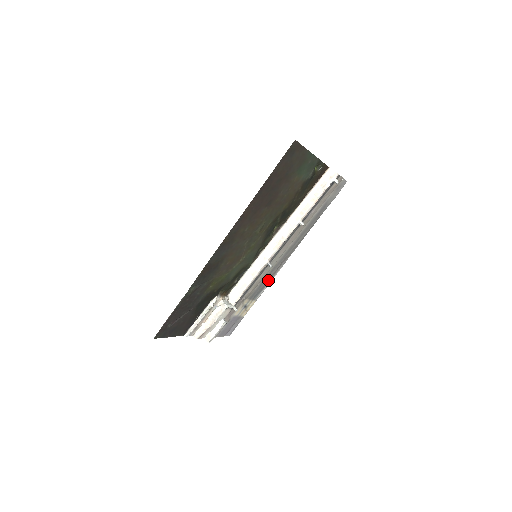
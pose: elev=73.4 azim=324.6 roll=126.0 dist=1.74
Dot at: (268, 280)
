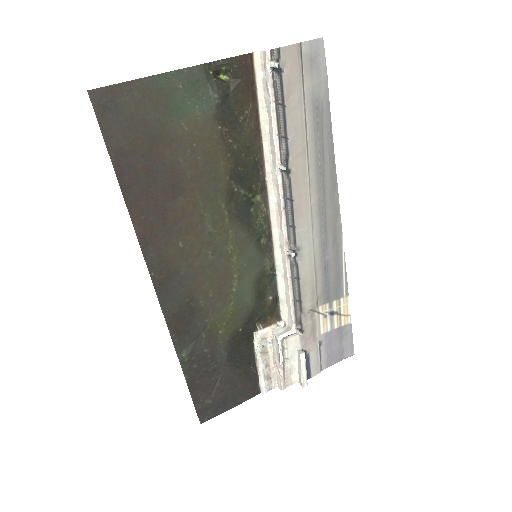
Dot at: (335, 262)
